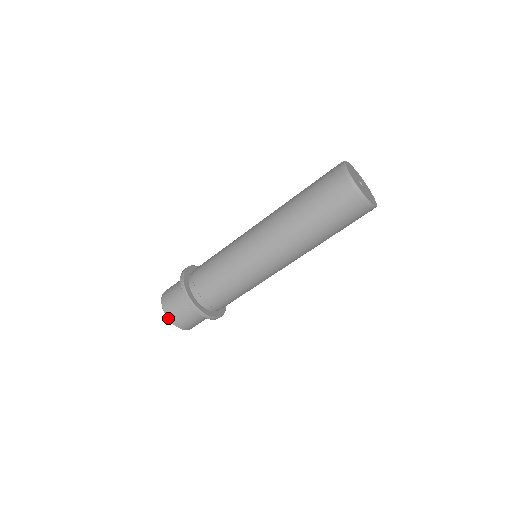
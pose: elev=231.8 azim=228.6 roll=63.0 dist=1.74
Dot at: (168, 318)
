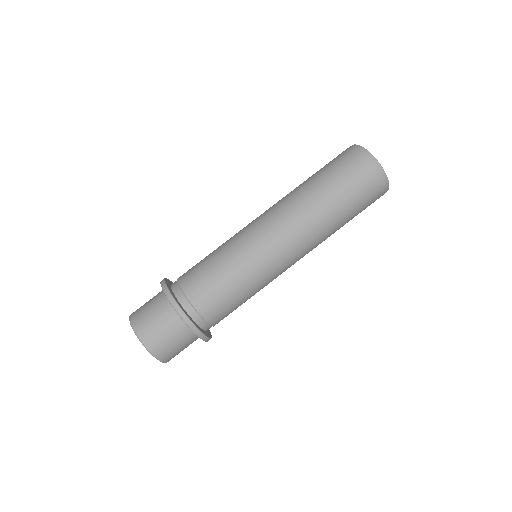
Dot at: (130, 315)
